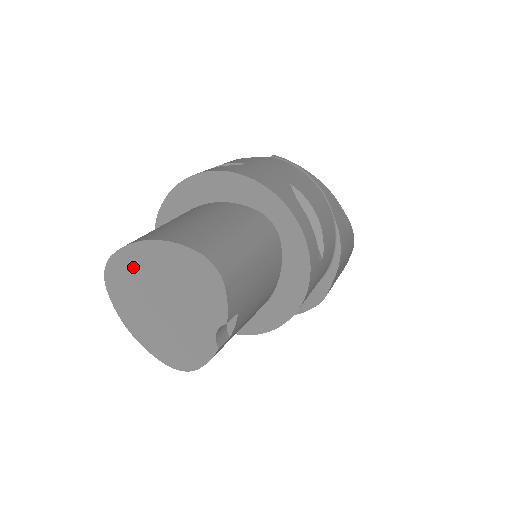
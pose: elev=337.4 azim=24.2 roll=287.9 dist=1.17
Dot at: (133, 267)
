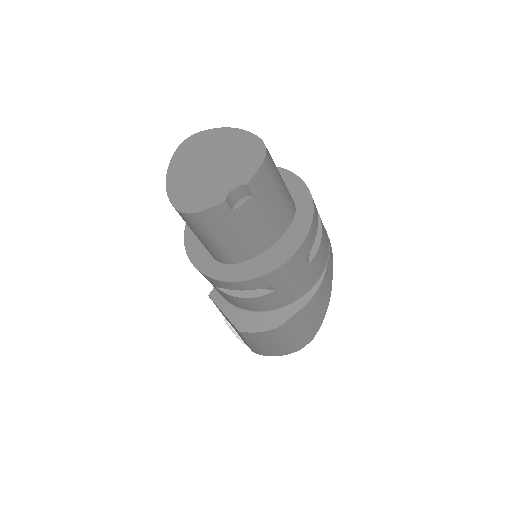
Dot at: (209, 140)
